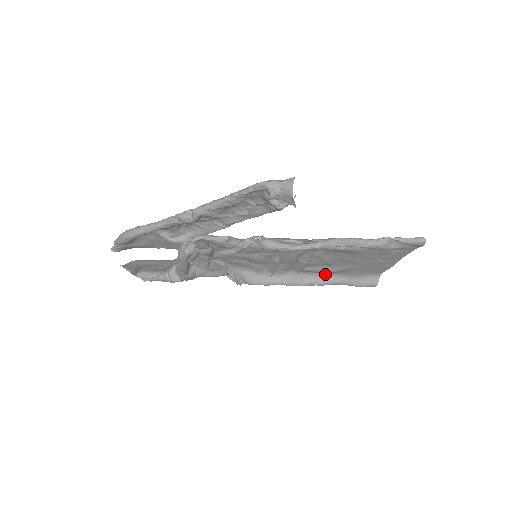
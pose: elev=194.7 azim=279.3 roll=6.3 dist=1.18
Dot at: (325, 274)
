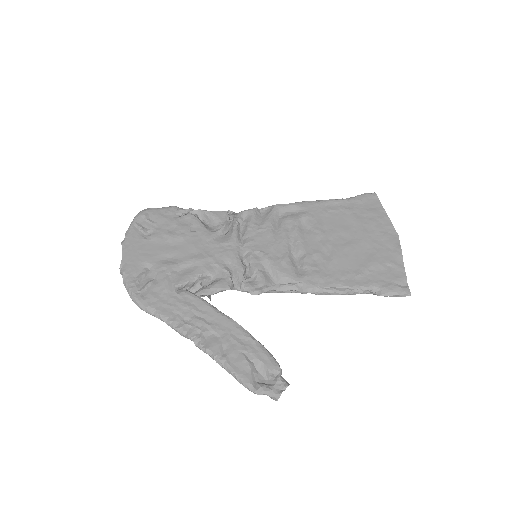
Dot at: (329, 210)
